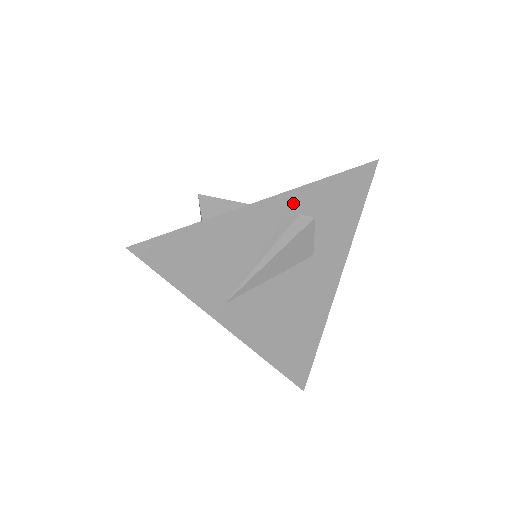
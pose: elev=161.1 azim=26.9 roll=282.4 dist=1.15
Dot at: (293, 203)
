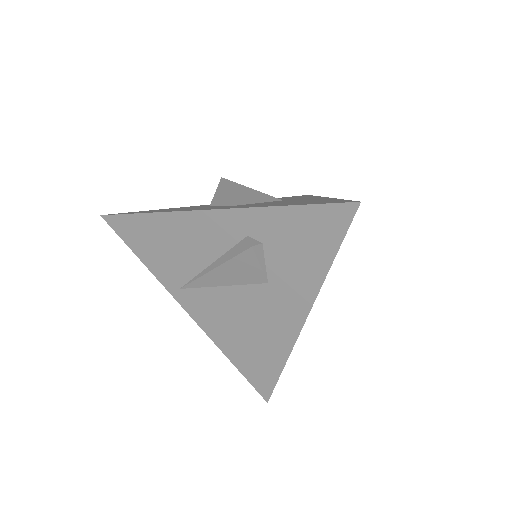
Dot at: (239, 222)
